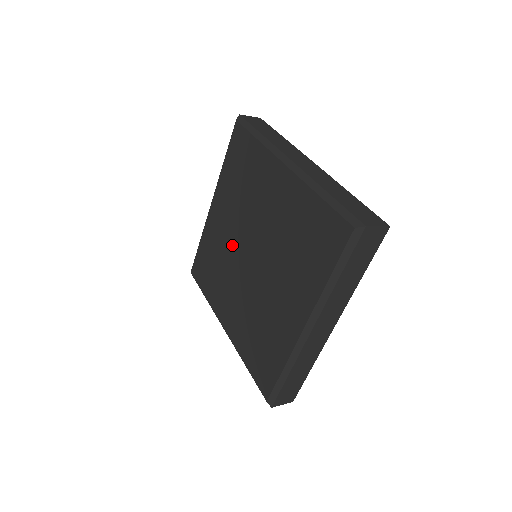
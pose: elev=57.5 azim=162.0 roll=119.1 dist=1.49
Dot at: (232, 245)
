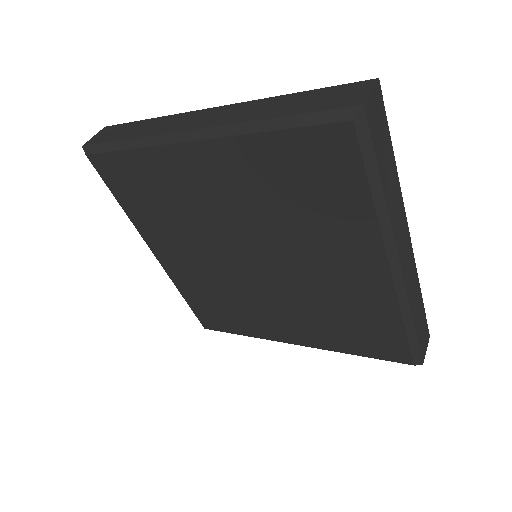
Dot at: (220, 270)
